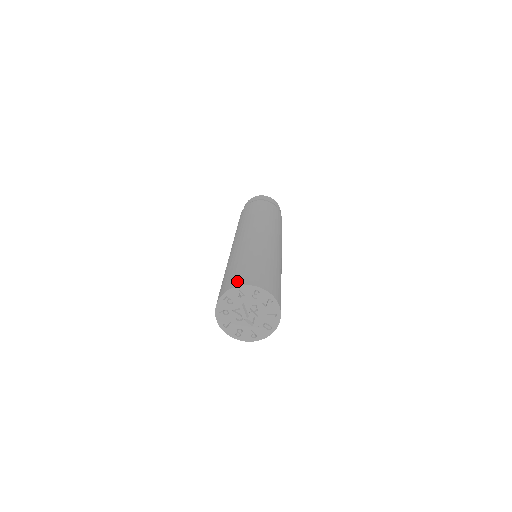
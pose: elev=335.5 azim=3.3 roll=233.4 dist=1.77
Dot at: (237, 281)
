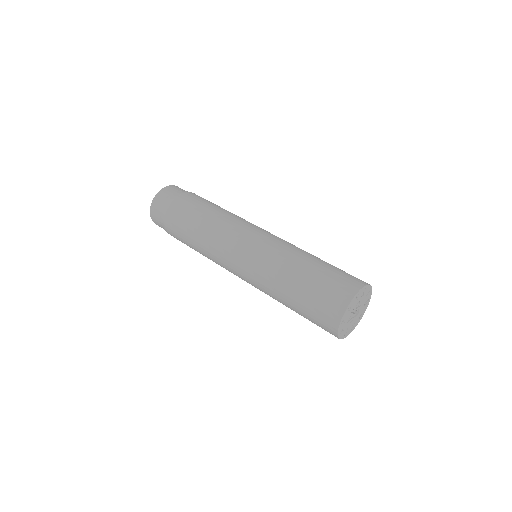
Dot at: (337, 305)
